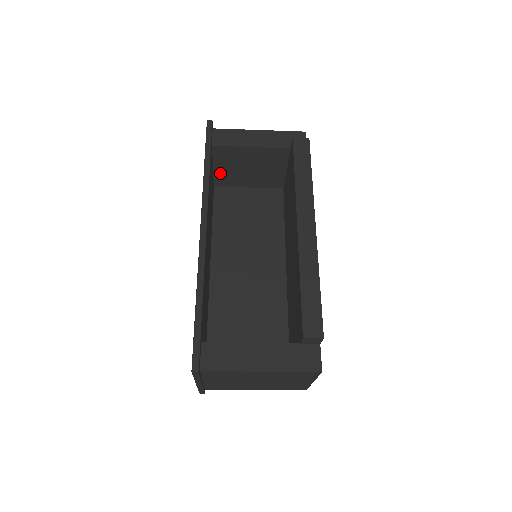
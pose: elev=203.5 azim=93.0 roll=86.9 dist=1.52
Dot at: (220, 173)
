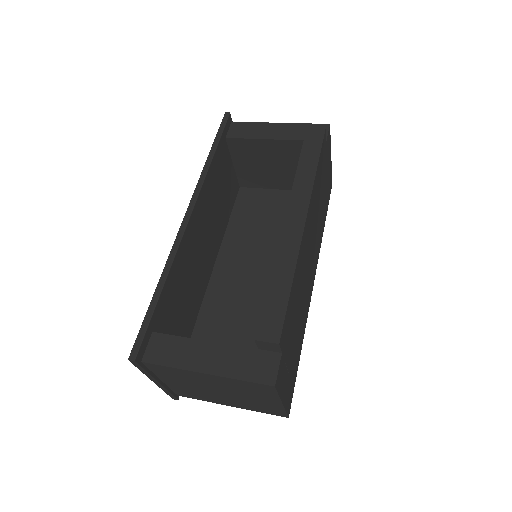
Dot at: (242, 171)
